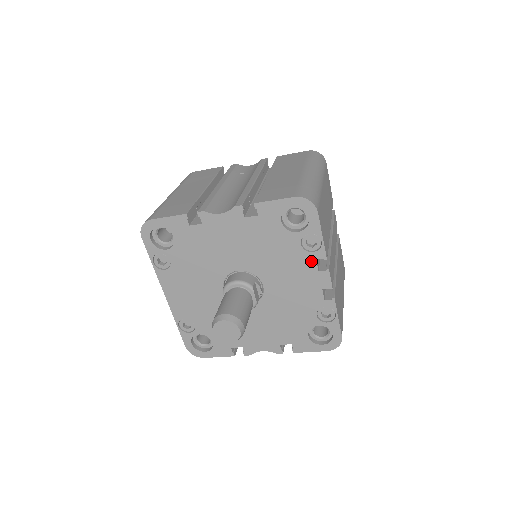
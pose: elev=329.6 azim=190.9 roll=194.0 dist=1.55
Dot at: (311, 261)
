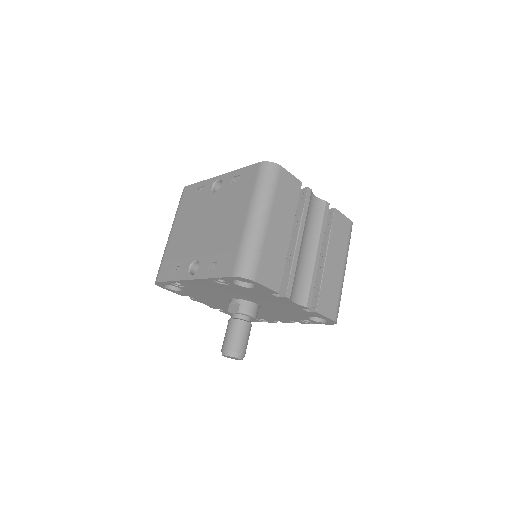
Dot at: (295, 320)
